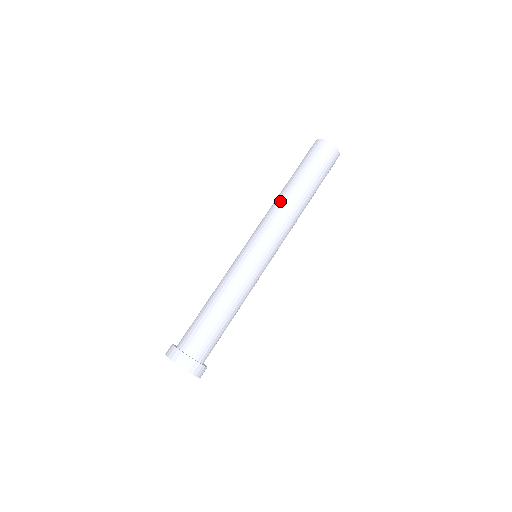
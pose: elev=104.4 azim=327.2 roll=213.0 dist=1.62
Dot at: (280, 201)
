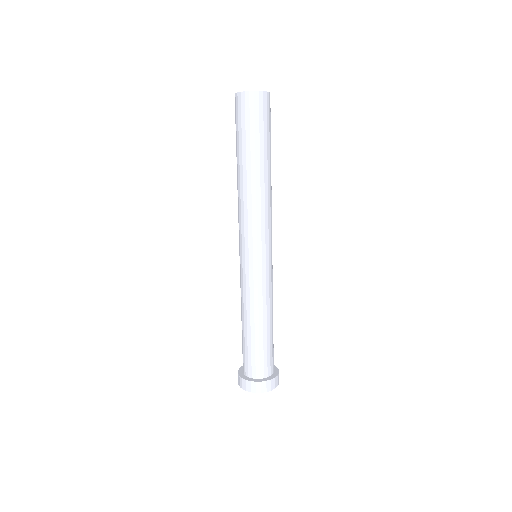
Dot at: (243, 194)
